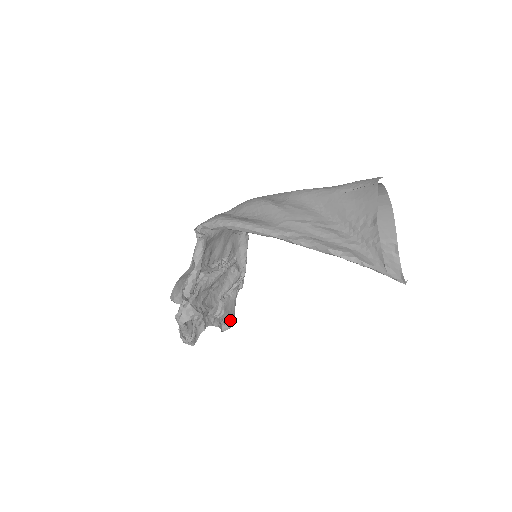
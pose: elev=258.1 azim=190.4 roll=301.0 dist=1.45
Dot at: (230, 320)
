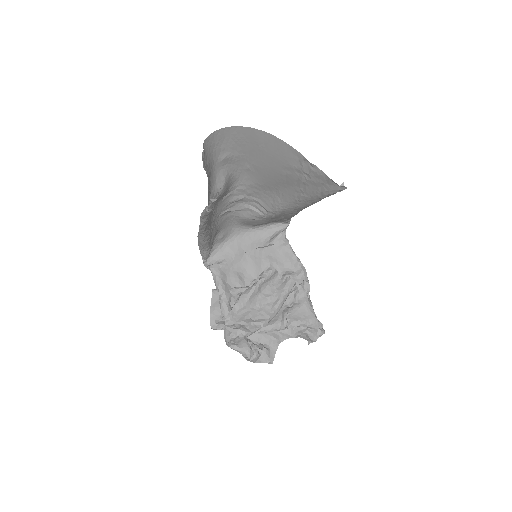
Dot at: (315, 326)
